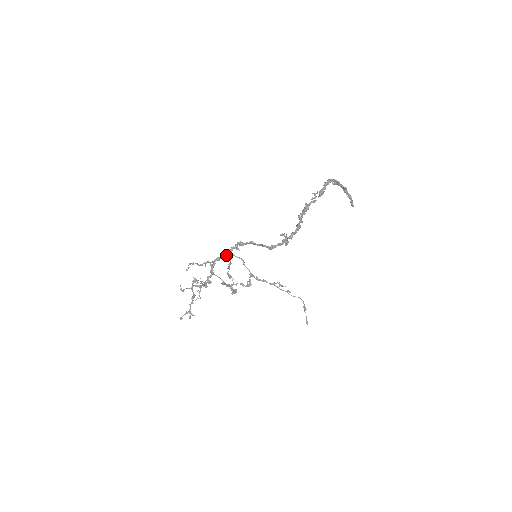
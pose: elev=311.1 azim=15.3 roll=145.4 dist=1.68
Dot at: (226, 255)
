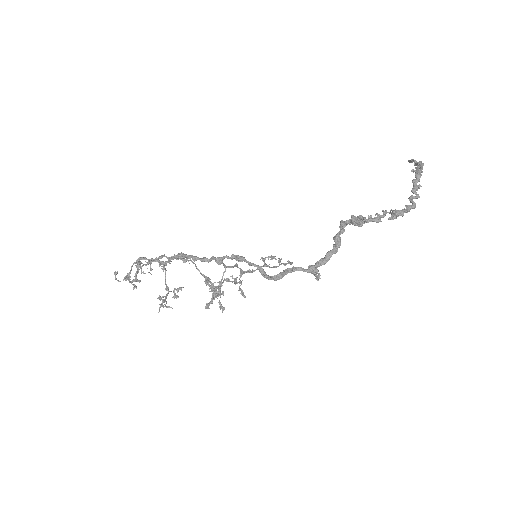
Dot at: (211, 260)
